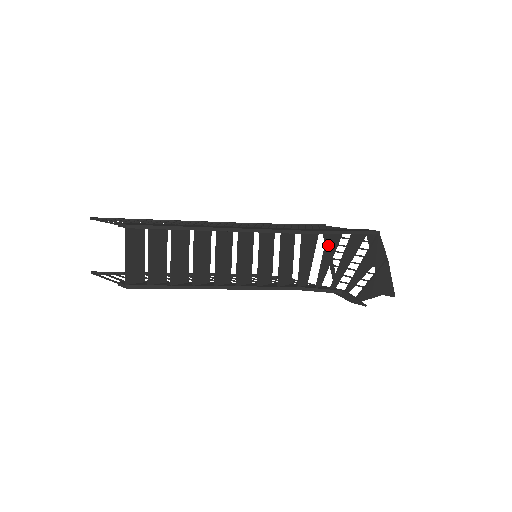
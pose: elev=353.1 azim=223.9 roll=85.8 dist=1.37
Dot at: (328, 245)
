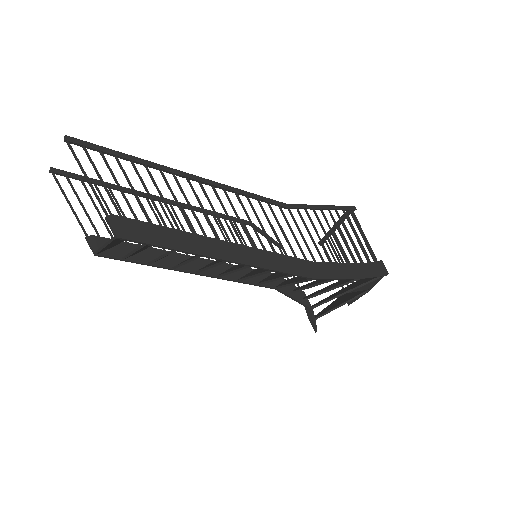
Dot at: (330, 280)
